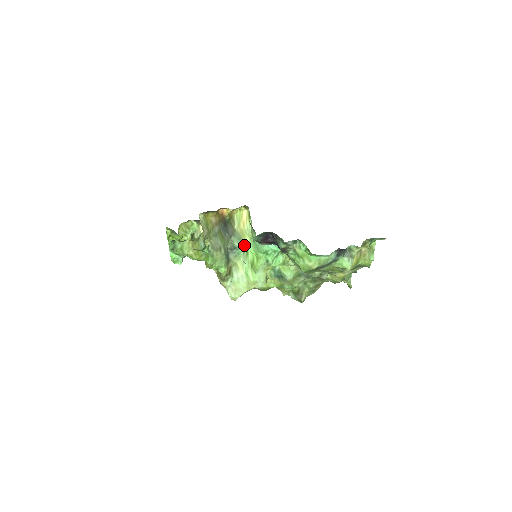
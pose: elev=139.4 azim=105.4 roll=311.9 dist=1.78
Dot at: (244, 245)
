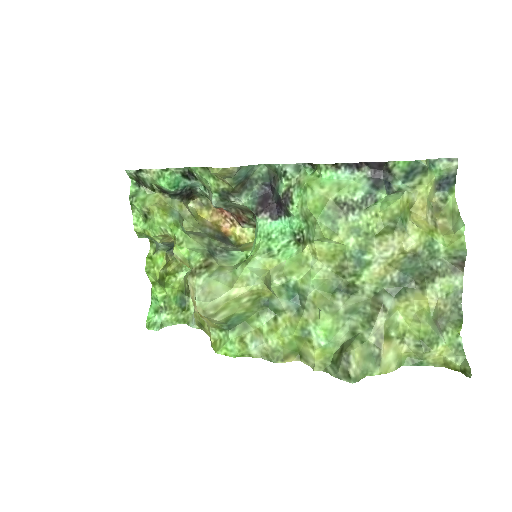
Dot at: (244, 255)
